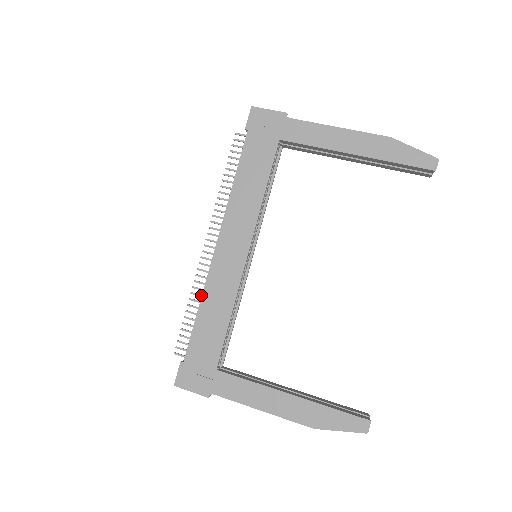
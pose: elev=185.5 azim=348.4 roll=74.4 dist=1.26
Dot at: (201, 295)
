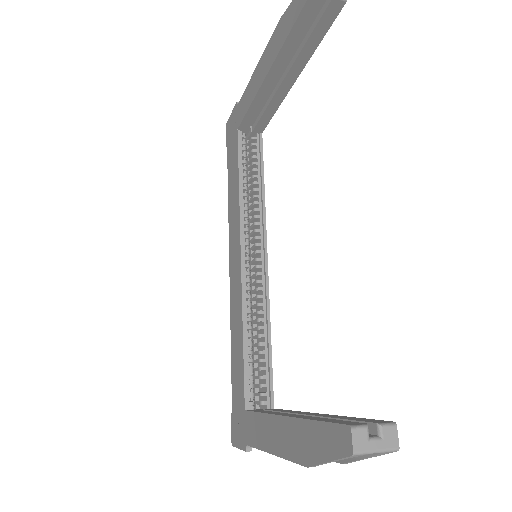
Dot at: occluded
